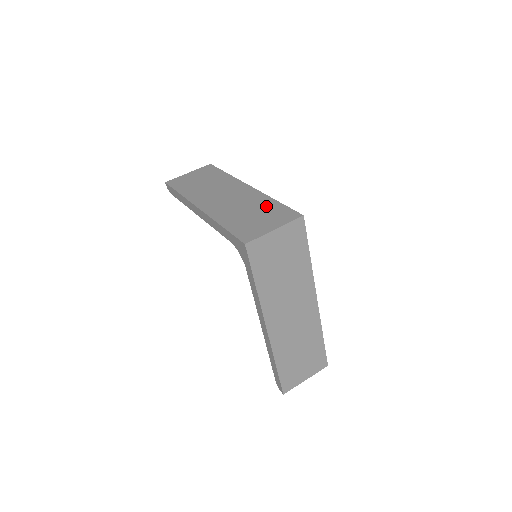
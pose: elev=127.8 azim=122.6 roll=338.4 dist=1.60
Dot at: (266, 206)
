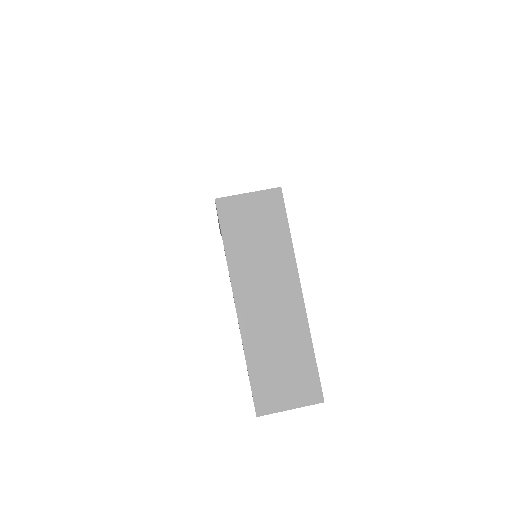
Dot at: occluded
